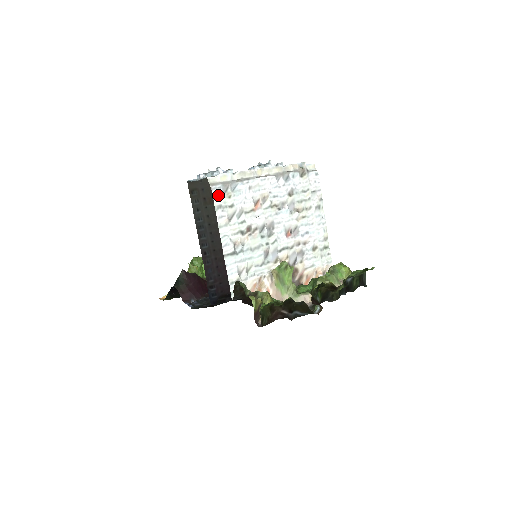
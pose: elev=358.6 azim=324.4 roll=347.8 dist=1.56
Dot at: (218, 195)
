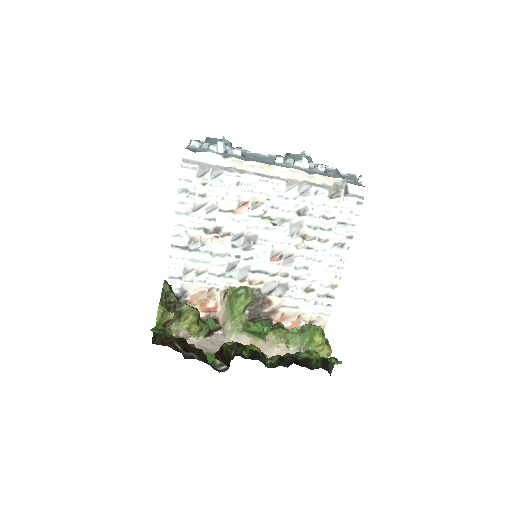
Dot at: (188, 176)
